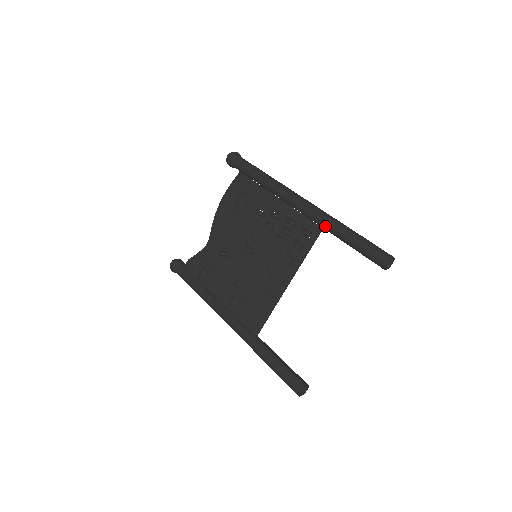
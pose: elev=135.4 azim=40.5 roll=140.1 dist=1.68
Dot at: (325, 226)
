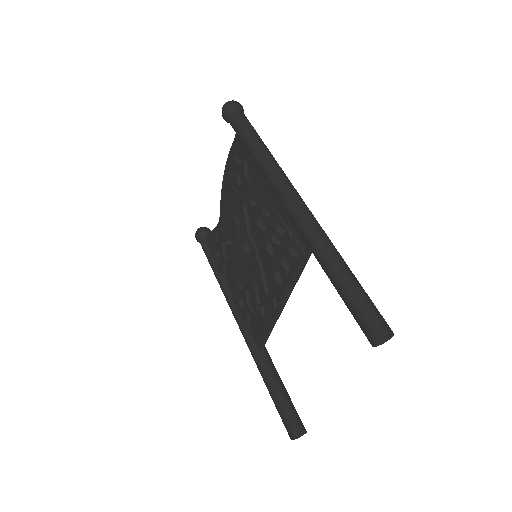
Dot at: occluded
